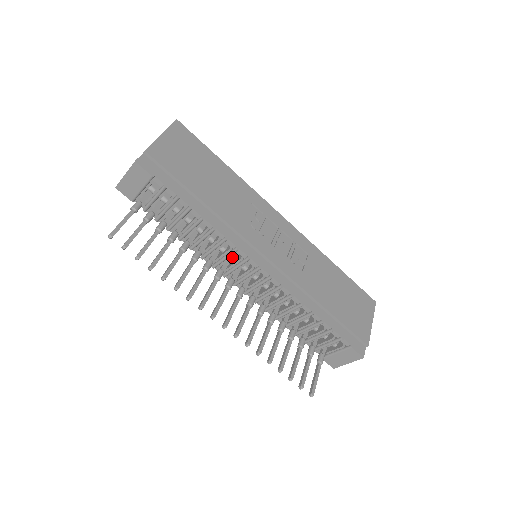
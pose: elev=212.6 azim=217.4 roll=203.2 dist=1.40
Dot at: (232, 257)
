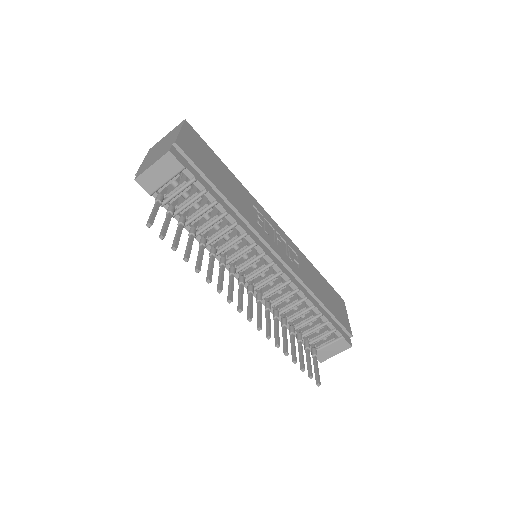
Dot at: (244, 254)
